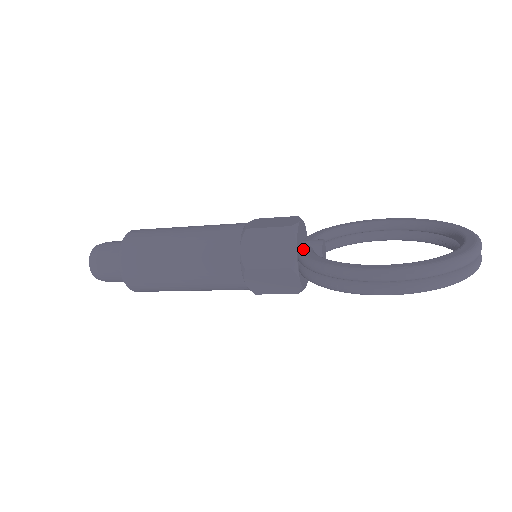
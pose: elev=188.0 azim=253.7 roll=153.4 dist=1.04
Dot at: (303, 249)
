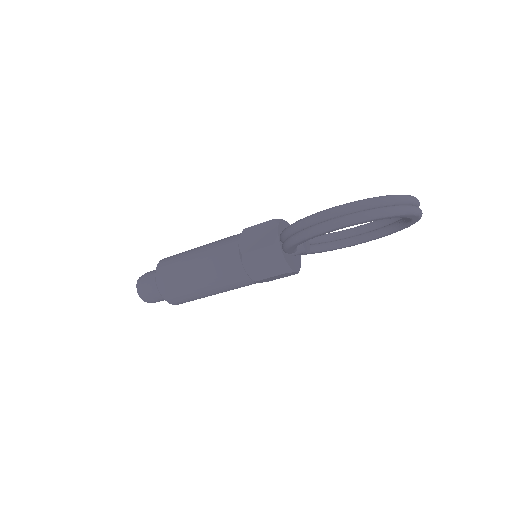
Dot at: occluded
